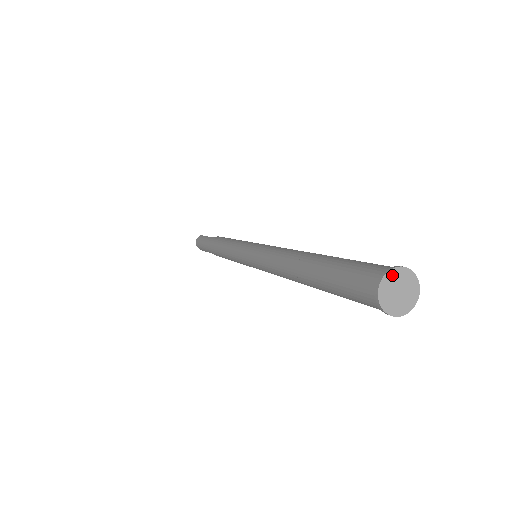
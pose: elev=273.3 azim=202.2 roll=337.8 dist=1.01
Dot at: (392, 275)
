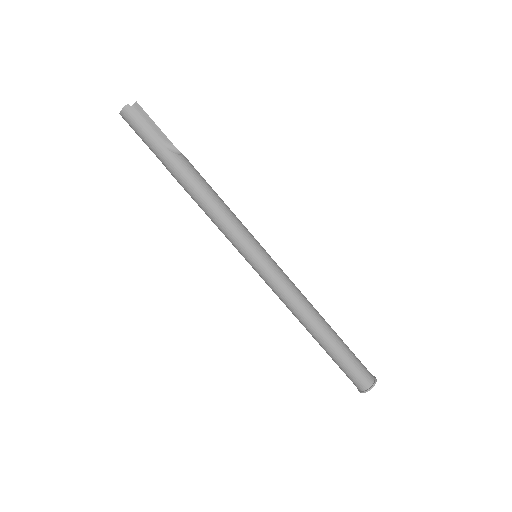
Dot at: (371, 387)
